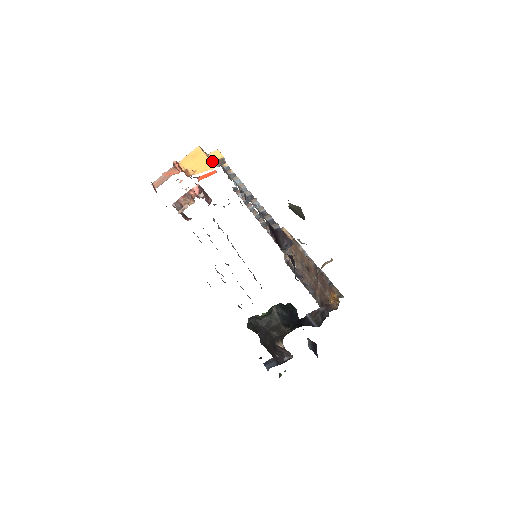
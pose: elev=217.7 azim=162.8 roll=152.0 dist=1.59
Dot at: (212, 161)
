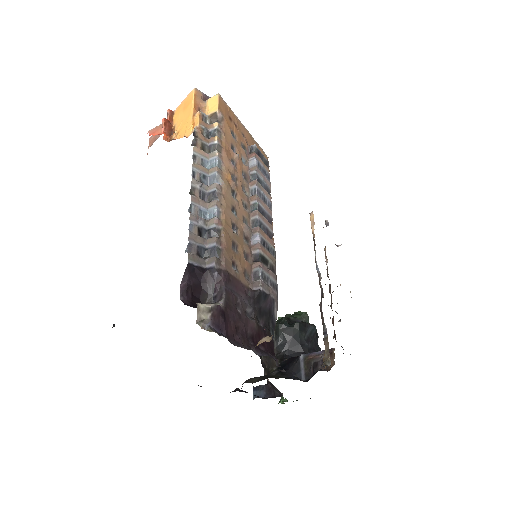
Dot at: (195, 120)
